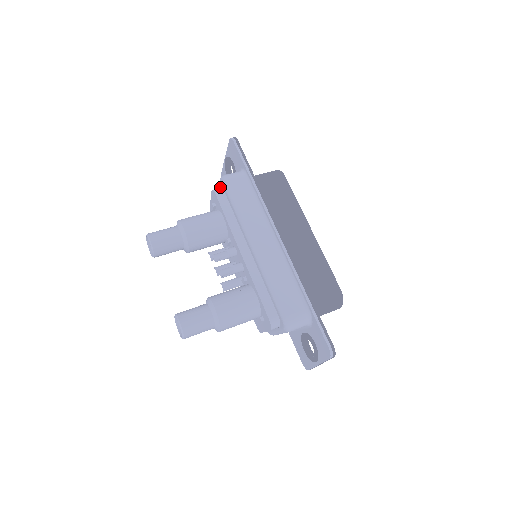
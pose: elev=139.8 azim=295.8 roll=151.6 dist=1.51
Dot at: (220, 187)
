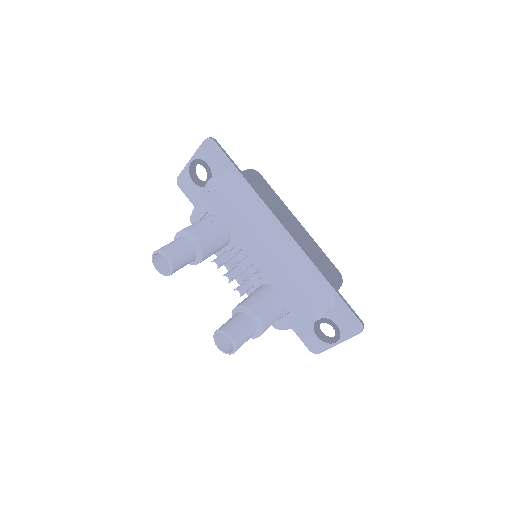
Dot at: (208, 190)
